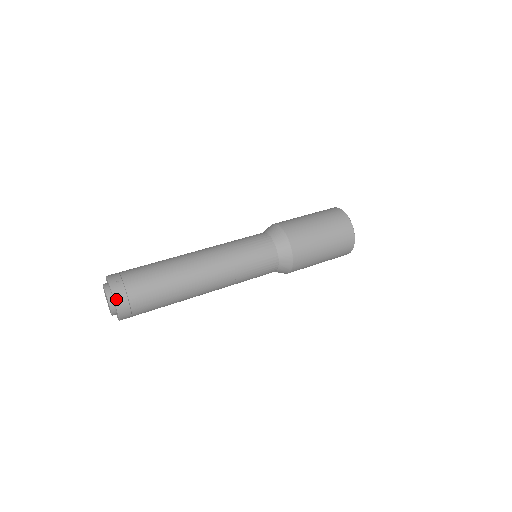
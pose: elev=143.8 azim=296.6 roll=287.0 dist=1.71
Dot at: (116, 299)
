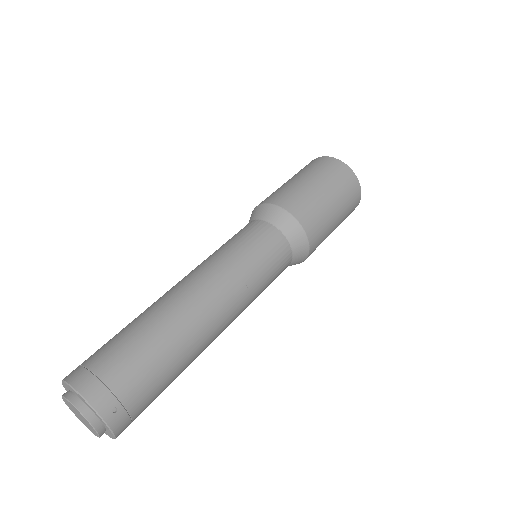
Dot at: (117, 434)
